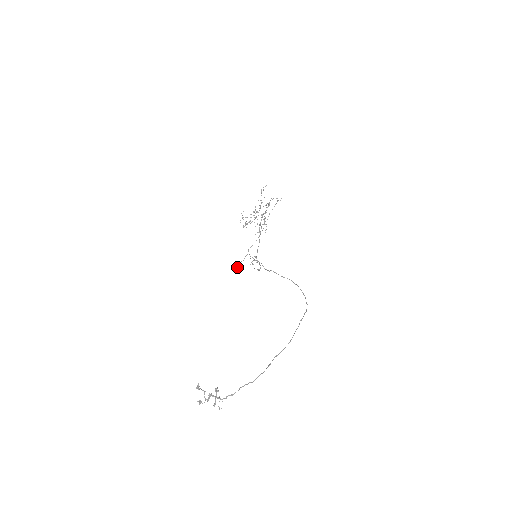
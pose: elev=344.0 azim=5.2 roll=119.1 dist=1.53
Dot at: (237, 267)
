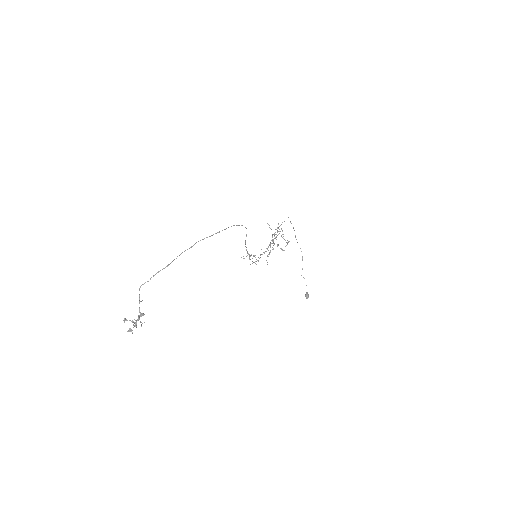
Dot at: (307, 297)
